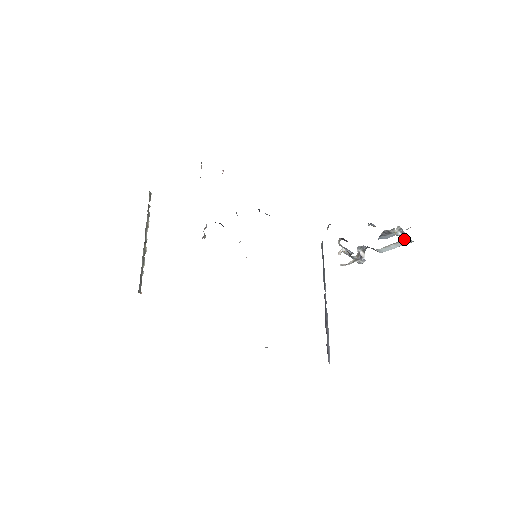
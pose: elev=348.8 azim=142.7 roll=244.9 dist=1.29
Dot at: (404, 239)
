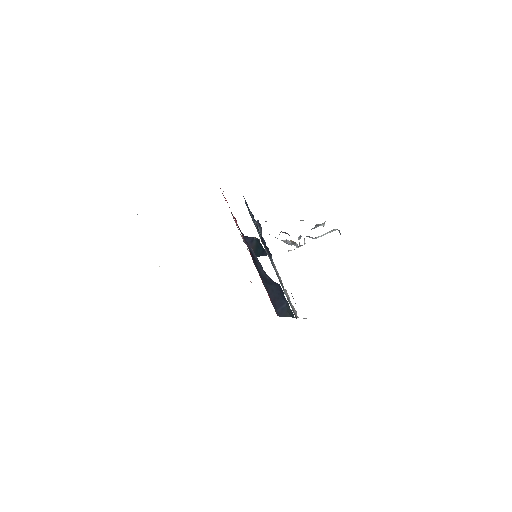
Dot at: (333, 229)
